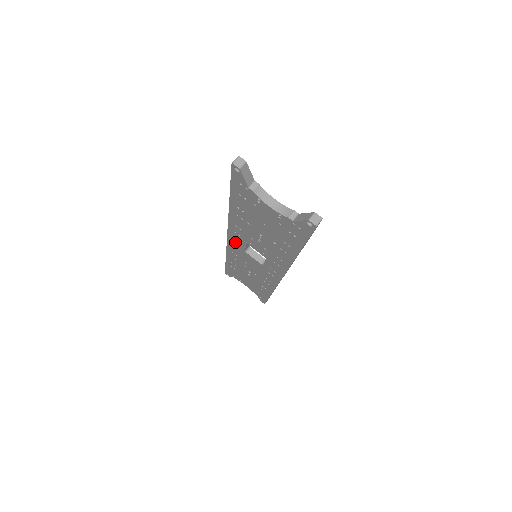
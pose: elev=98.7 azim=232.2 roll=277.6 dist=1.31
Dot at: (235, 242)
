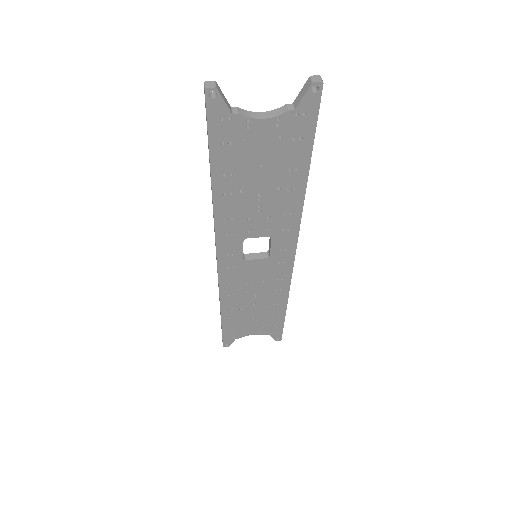
Dot at: (228, 257)
